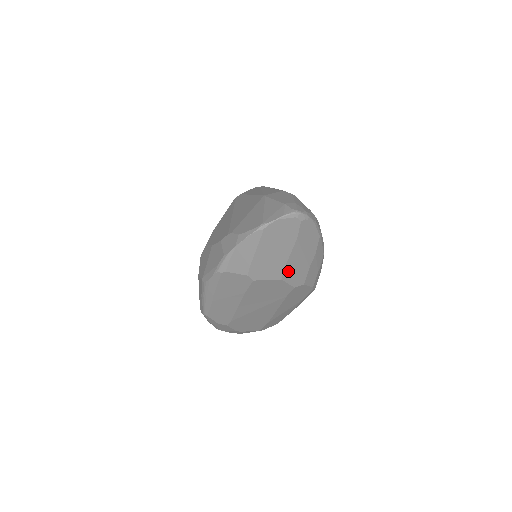
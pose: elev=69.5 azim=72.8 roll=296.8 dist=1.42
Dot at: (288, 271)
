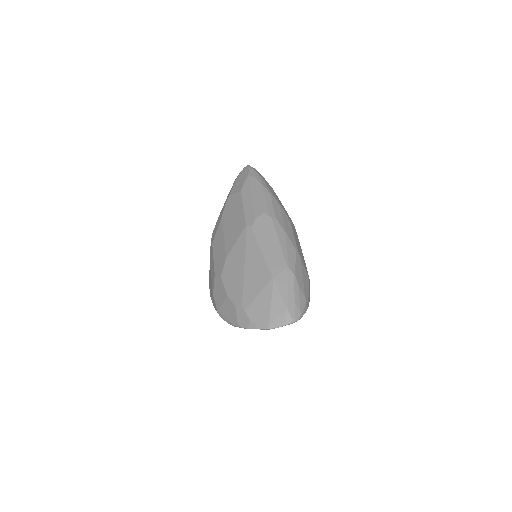
Dot at: occluded
